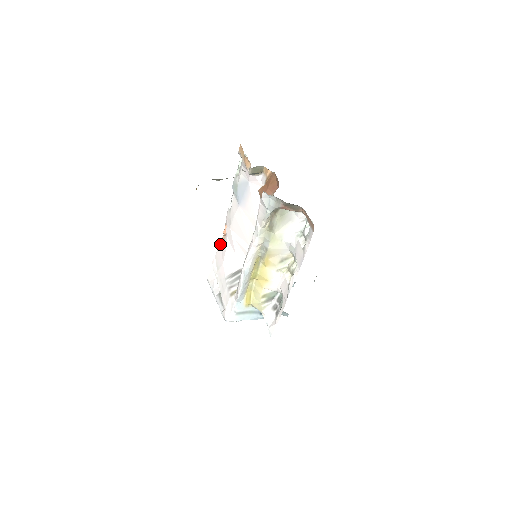
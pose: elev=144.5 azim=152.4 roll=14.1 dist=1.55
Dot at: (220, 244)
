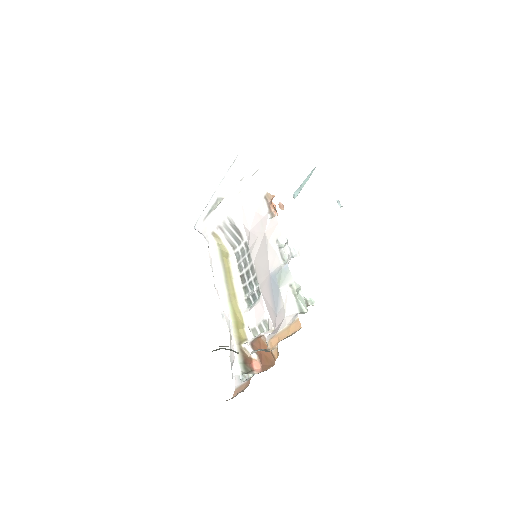
Dot at: (264, 190)
